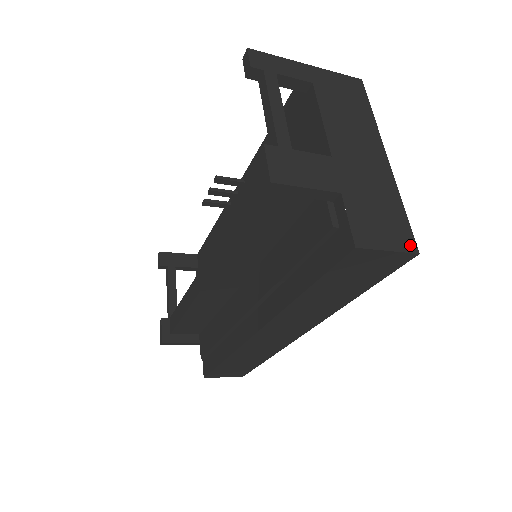
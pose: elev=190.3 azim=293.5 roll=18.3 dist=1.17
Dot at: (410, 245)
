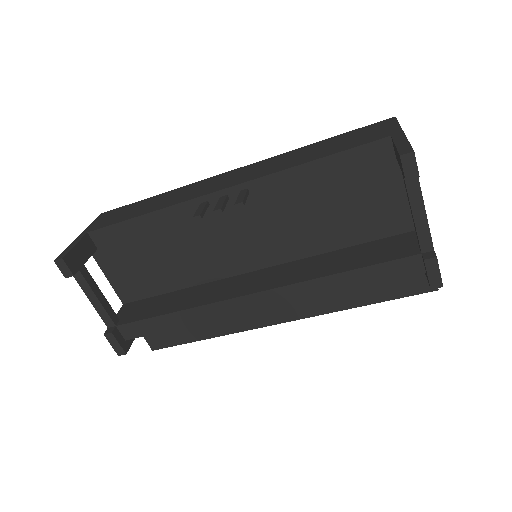
Dot at: occluded
